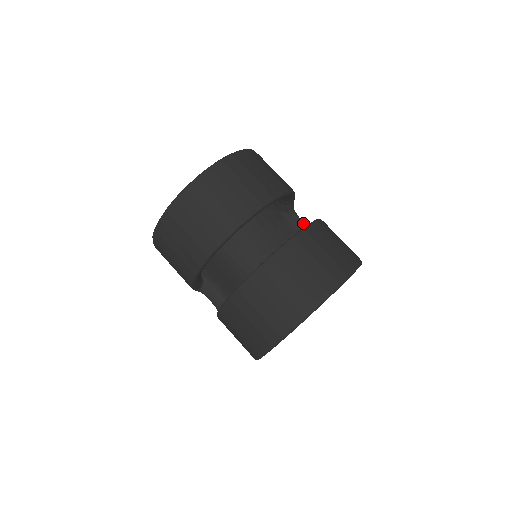
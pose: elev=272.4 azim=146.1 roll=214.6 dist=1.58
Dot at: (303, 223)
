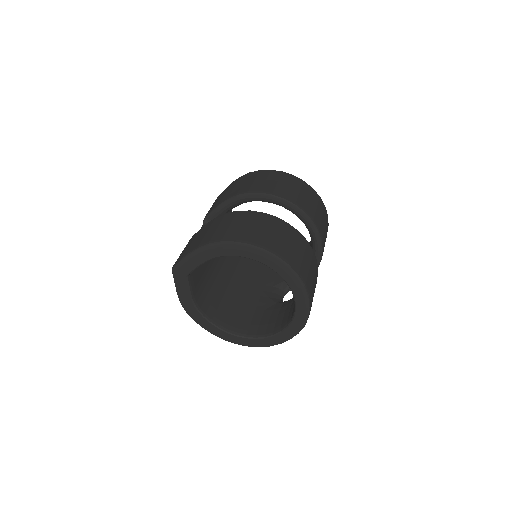
Dot at: occluded
